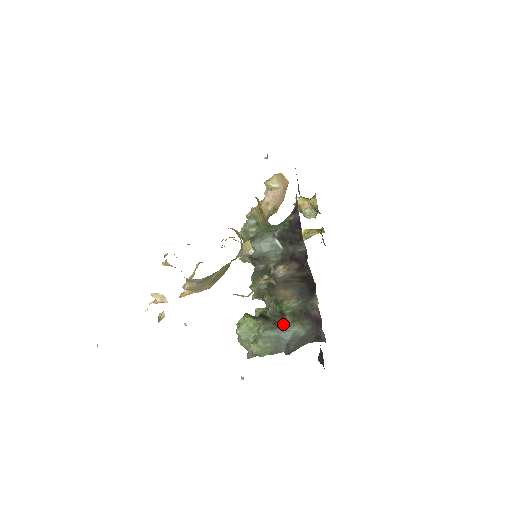
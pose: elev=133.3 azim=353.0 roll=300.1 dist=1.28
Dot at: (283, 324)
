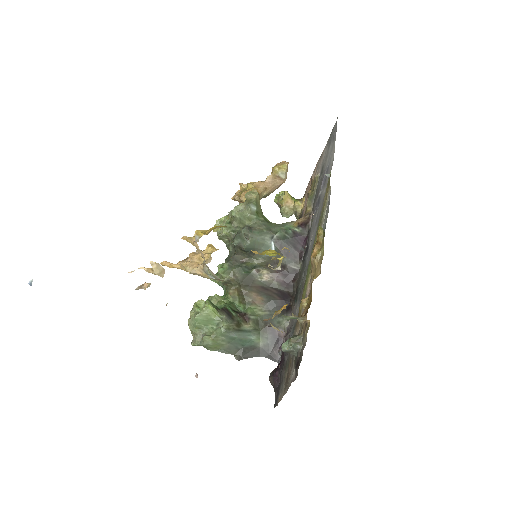
Dot at: (245, 329)
